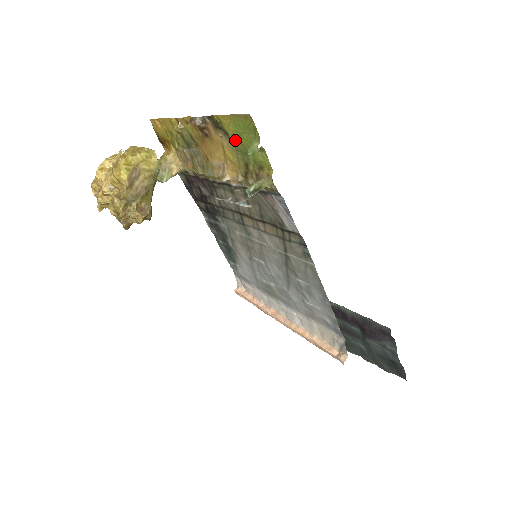
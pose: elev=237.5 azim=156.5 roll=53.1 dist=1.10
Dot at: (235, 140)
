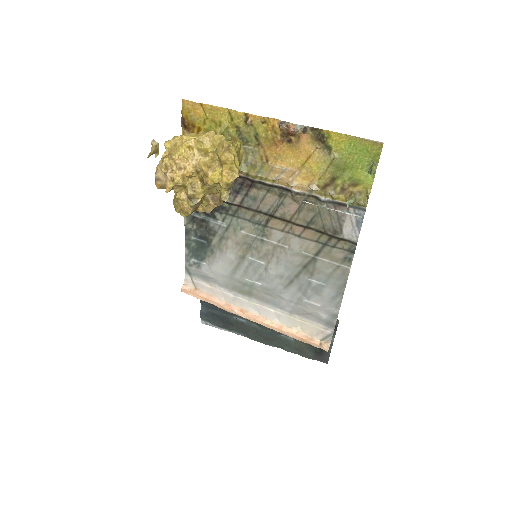
Dot at: (338, 156)
